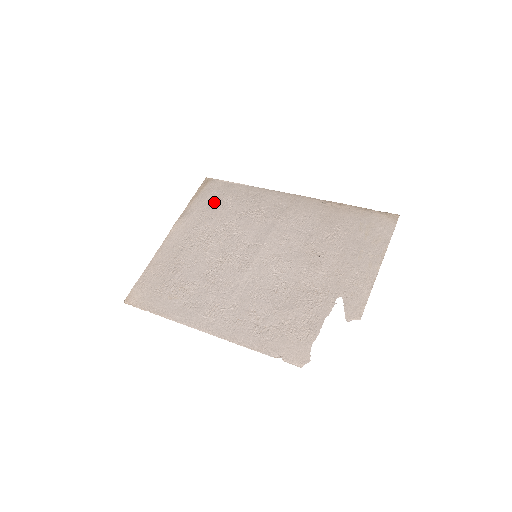
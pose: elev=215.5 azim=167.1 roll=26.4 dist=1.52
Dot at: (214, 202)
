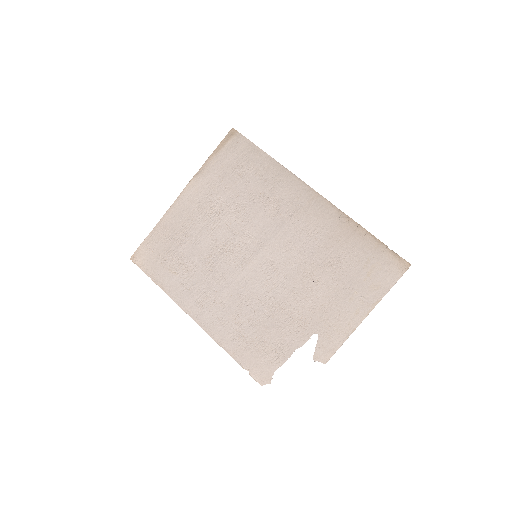
Dot at: (233, 168)
